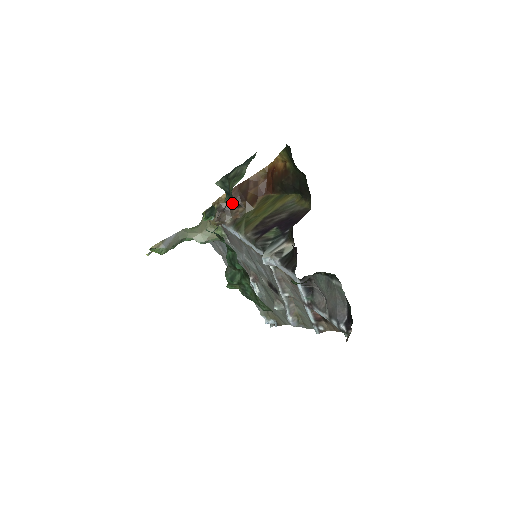
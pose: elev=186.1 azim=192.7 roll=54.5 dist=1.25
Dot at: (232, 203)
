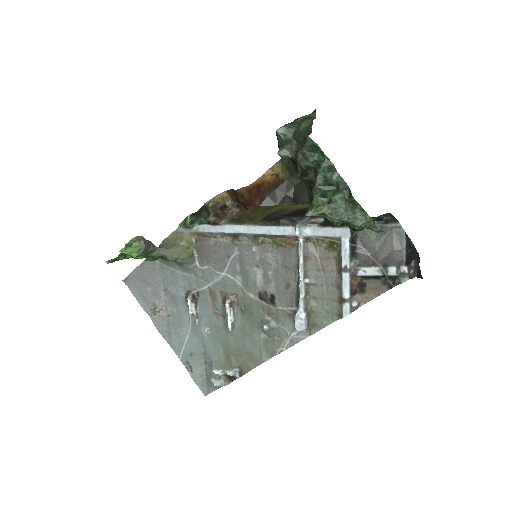
Dot at: (287, 154)
